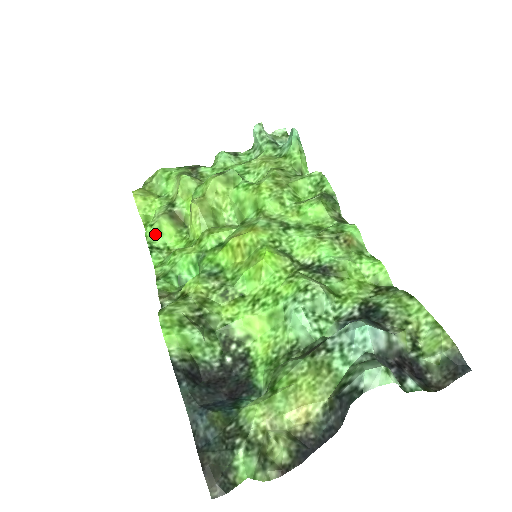
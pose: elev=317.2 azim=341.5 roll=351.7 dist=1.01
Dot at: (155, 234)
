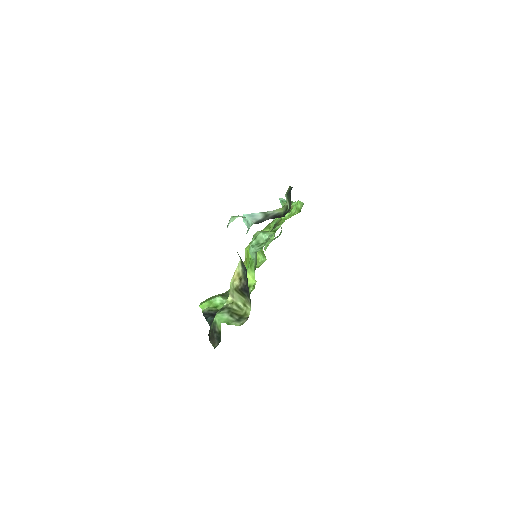
Dot at: occluded
